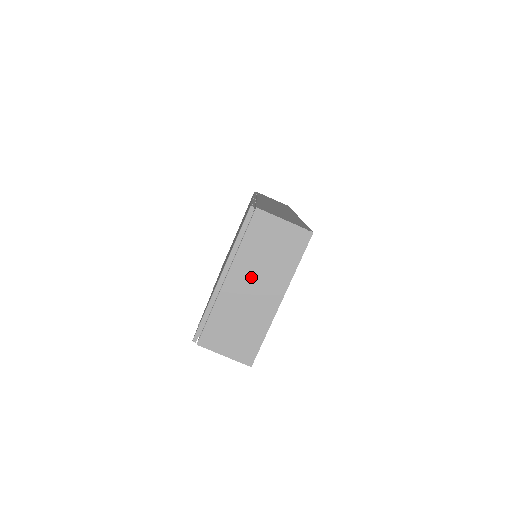
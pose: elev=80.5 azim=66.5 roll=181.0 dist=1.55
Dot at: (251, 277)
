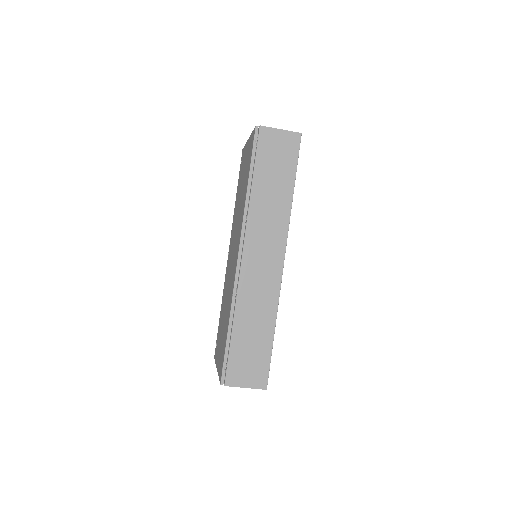
Dot at: occluded
